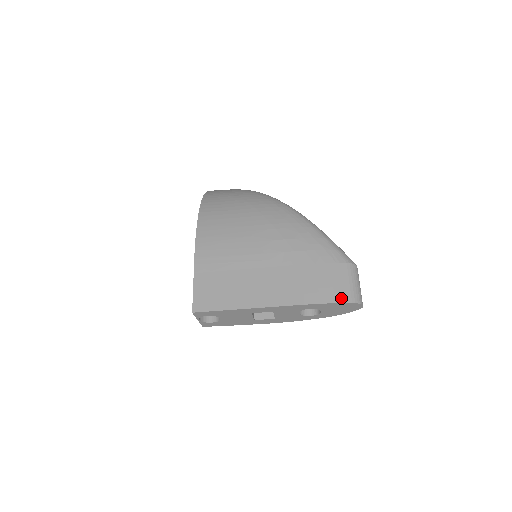
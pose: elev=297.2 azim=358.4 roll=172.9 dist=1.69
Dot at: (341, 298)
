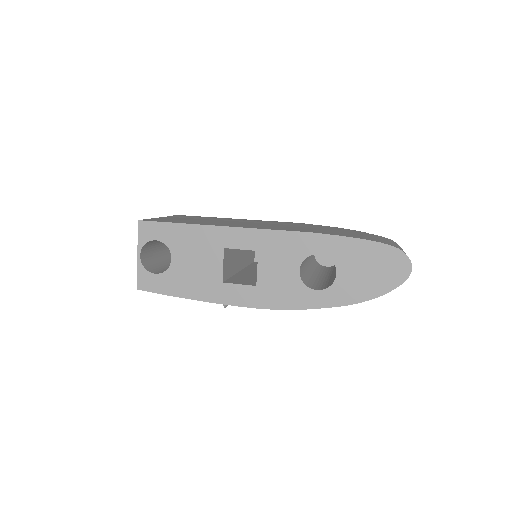
Dot at: (374, 240)
